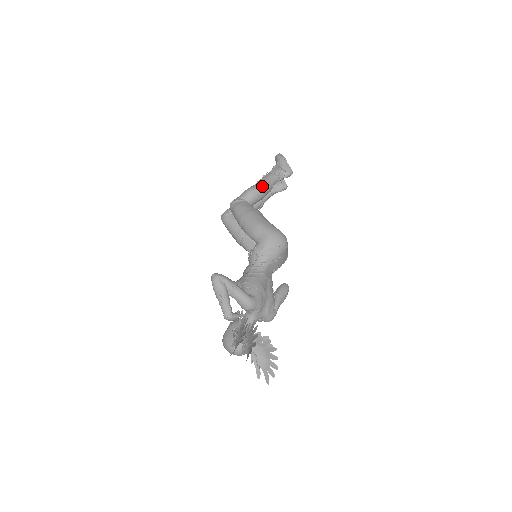
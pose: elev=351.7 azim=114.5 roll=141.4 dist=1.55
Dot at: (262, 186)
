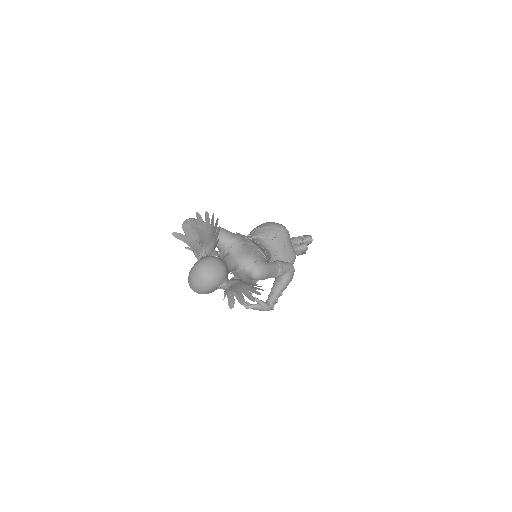
Dot at: occluded
